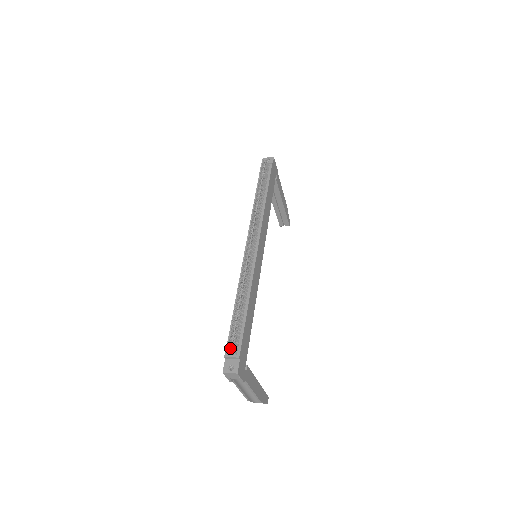
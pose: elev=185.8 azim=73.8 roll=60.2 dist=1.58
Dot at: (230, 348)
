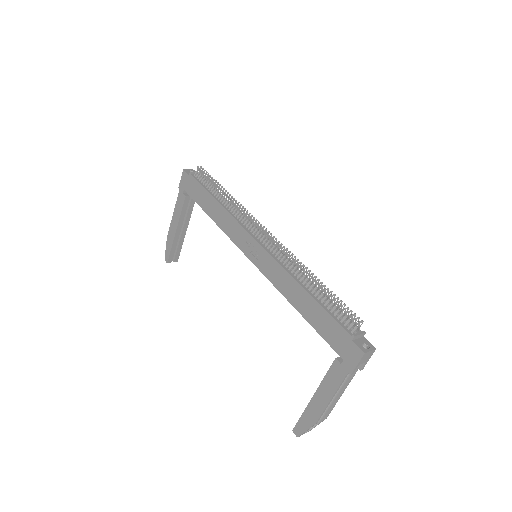
Dot at: (348, 328)
